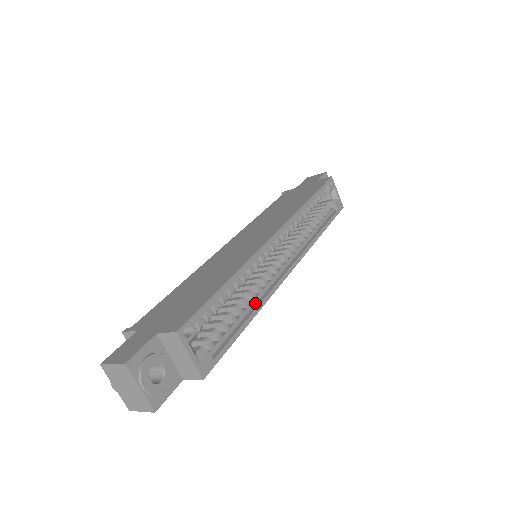
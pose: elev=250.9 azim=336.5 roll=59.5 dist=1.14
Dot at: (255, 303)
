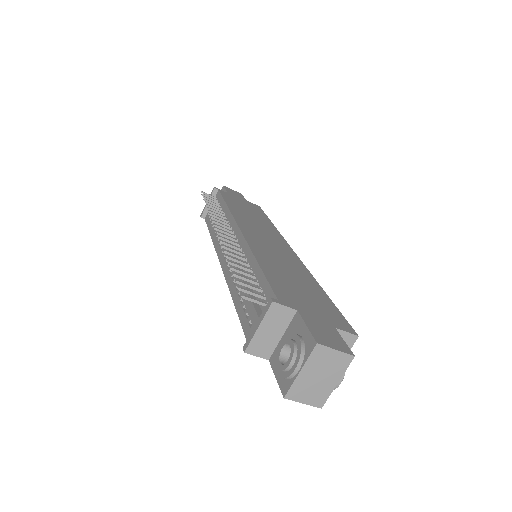
Dot at: occluded
